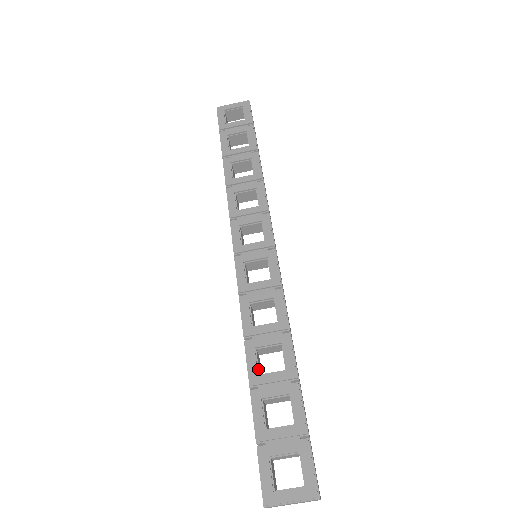
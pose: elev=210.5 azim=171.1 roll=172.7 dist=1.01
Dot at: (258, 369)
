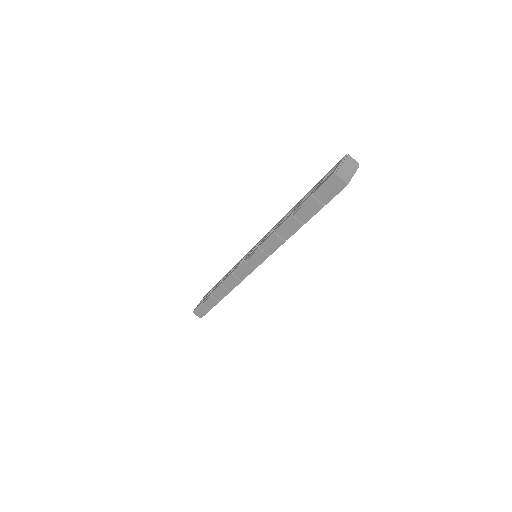
Dot at: occluded
